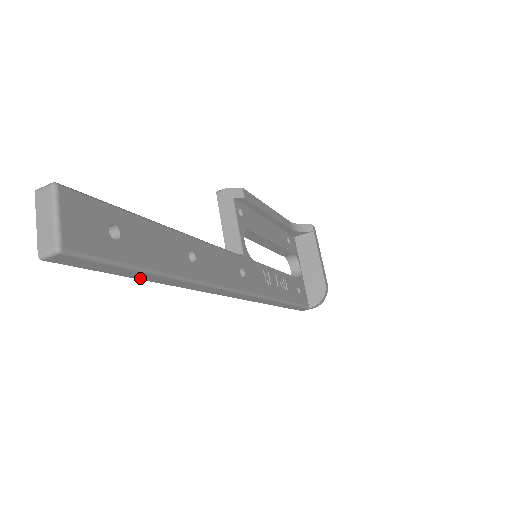
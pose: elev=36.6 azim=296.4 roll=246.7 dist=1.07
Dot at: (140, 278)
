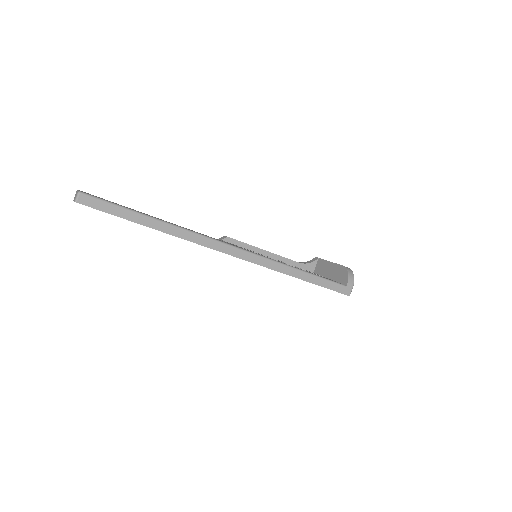
Dot at: (139, 223)
